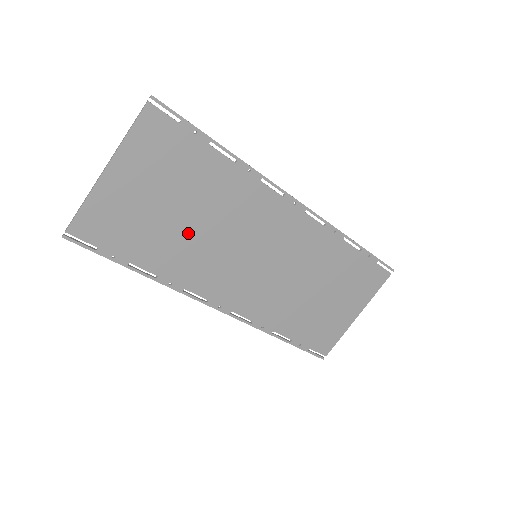
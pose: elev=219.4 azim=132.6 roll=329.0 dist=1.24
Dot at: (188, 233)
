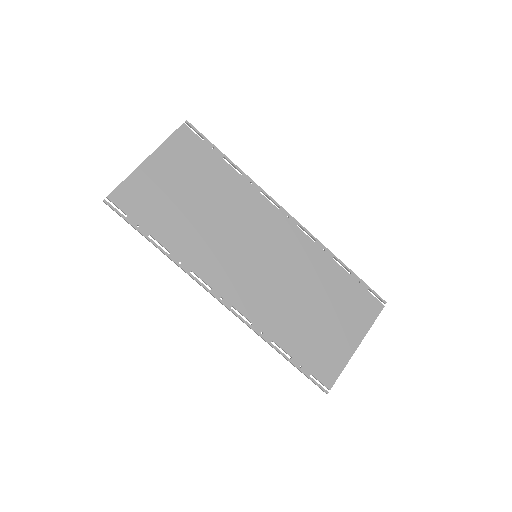
Dot at: (200, 221)
